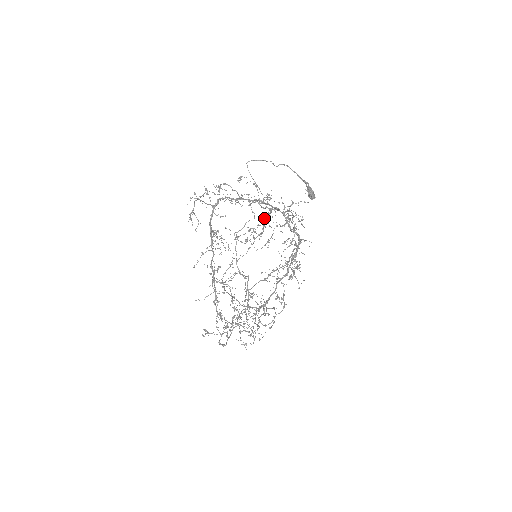
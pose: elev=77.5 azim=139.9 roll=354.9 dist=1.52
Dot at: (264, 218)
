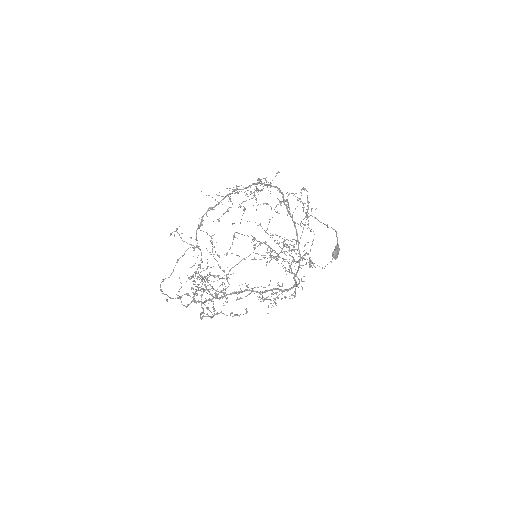
Dot at: (288, 240)
